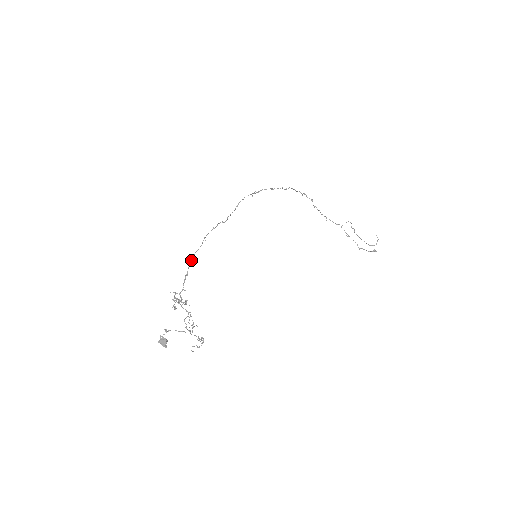
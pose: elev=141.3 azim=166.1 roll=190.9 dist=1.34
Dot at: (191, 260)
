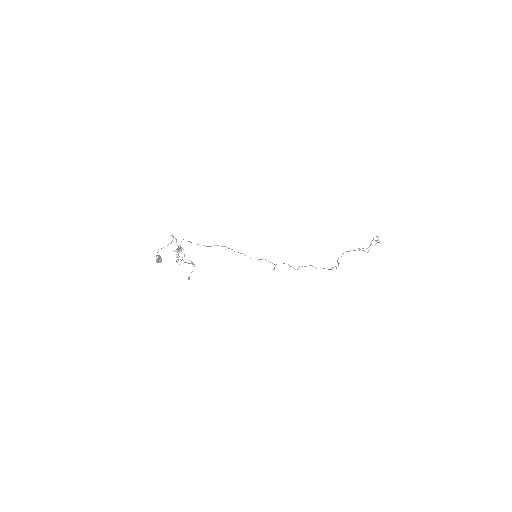
Dot at: (191, 242)
